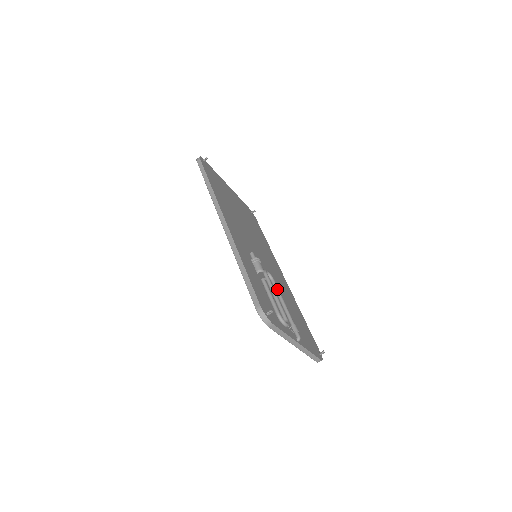
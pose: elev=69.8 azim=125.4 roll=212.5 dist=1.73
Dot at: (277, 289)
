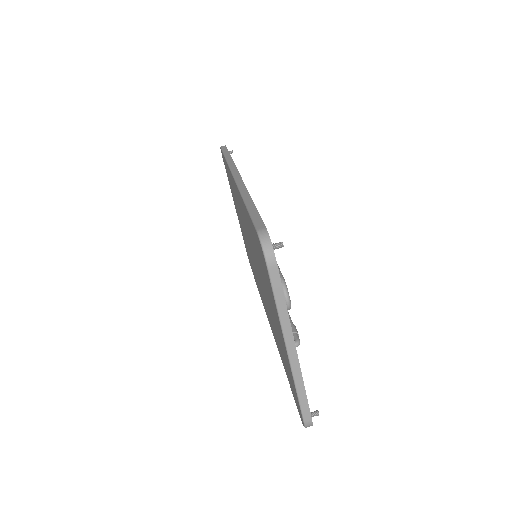
Dot at: occluded
